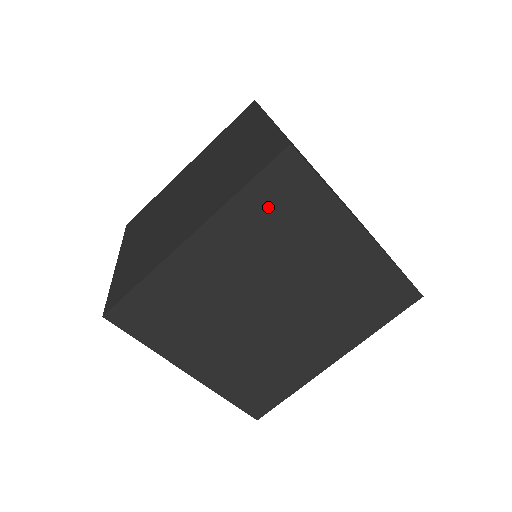
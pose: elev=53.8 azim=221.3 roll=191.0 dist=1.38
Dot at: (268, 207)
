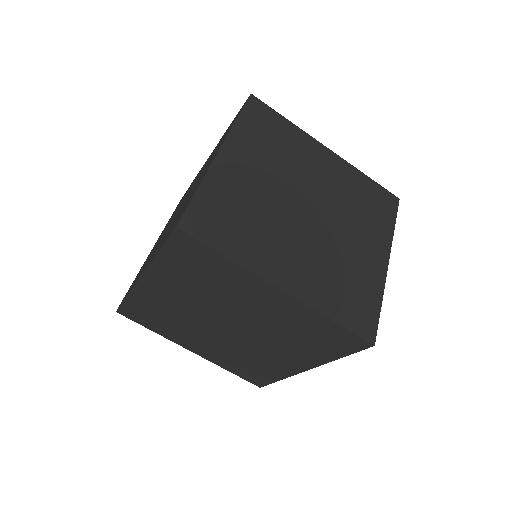
Dot at: (185, 267)
